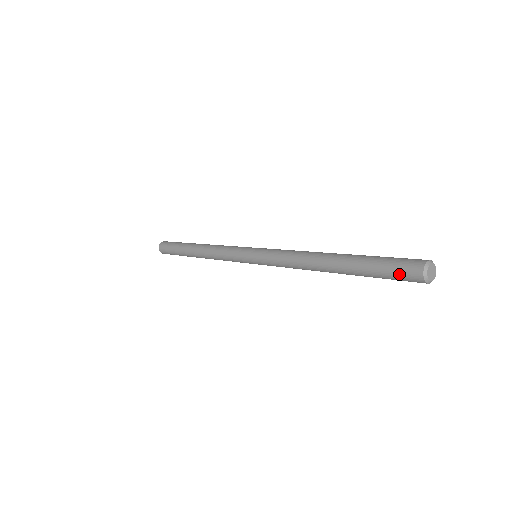
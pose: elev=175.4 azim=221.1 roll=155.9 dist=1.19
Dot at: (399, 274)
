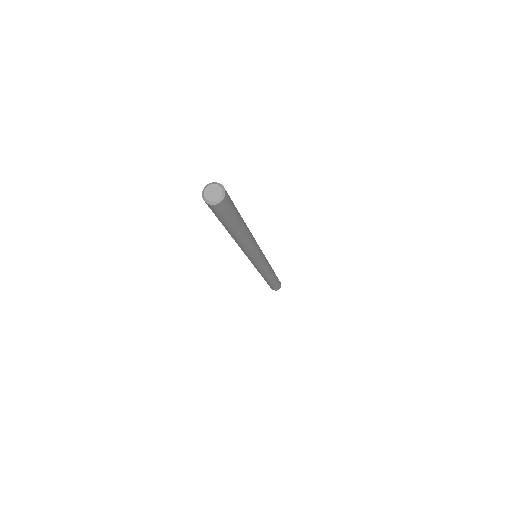
Dot at: occluded
